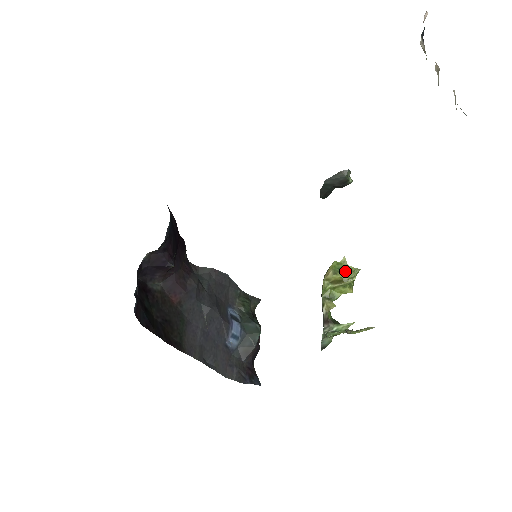
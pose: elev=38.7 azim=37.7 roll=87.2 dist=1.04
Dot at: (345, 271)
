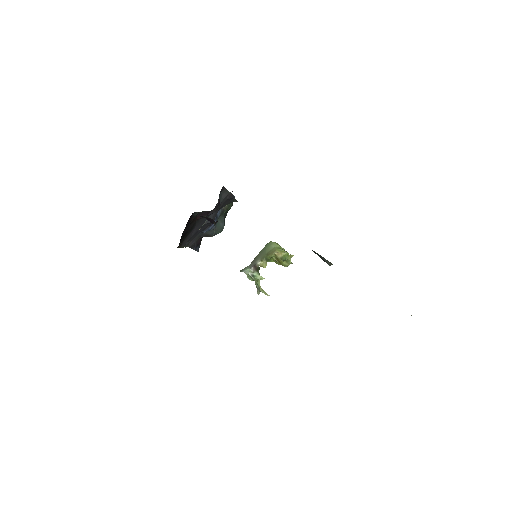
Dot at: (286, 261)
